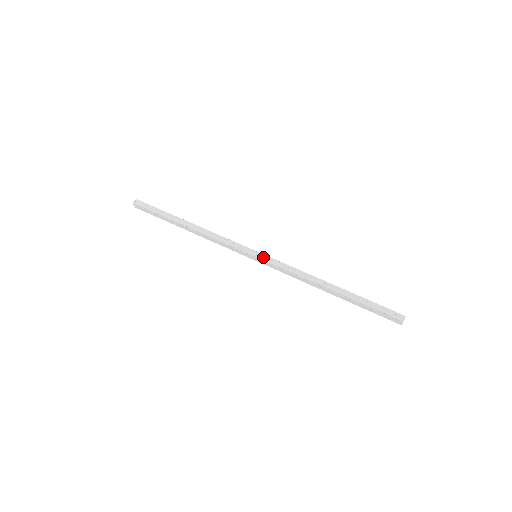
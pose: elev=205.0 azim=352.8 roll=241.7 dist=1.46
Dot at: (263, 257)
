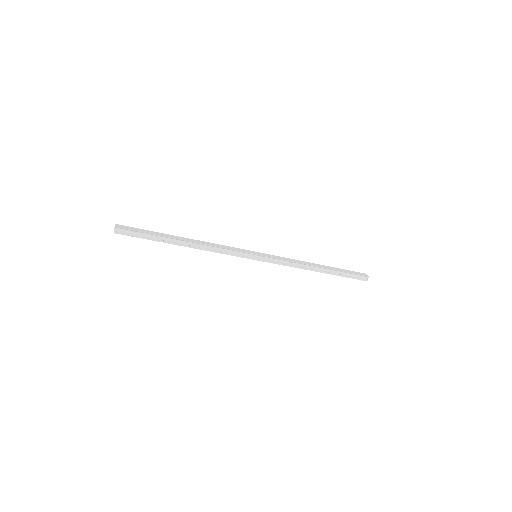
Dot at: (263, 257)
